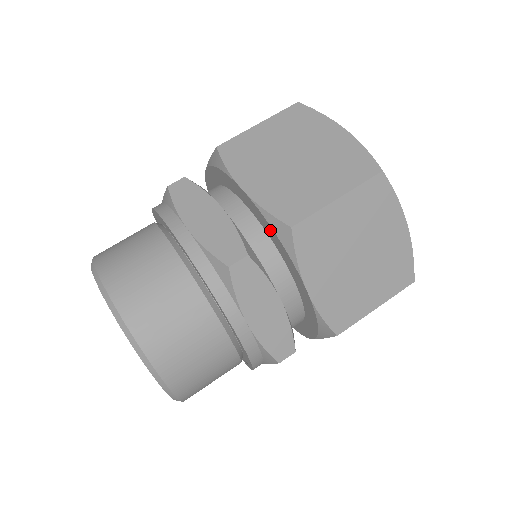
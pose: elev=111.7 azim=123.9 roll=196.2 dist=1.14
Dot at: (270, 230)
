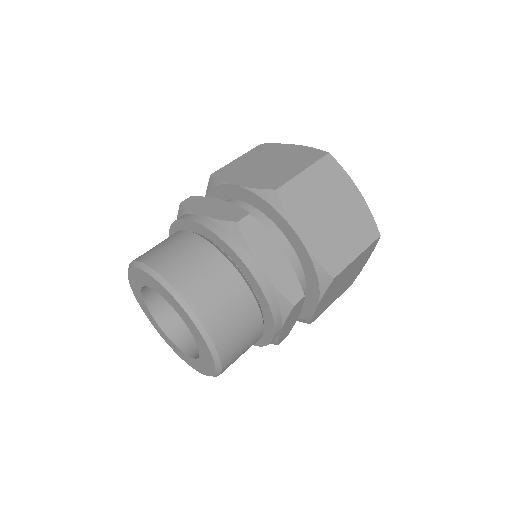
Dot at: (262, 203)
